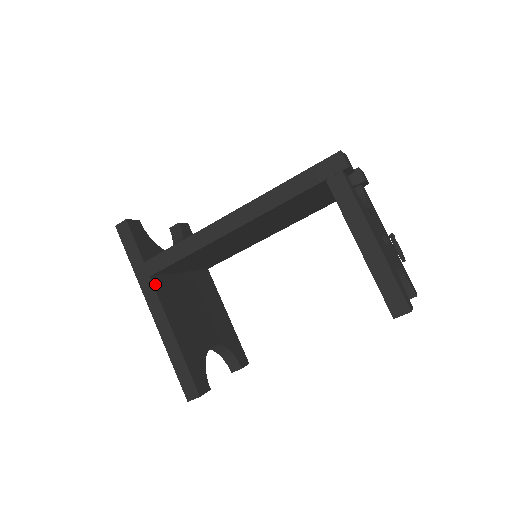
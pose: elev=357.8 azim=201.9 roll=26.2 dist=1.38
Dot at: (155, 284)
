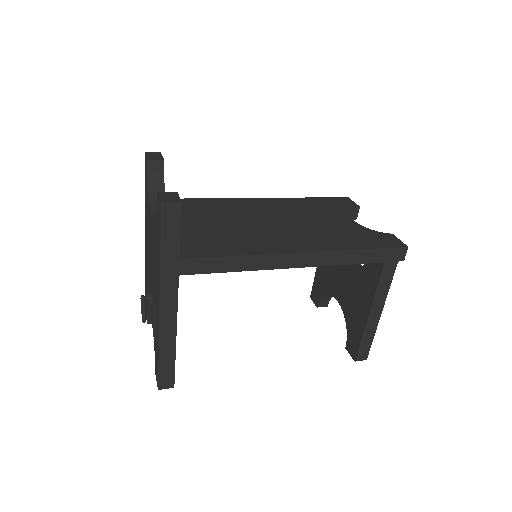
Dot at: (178, 282)
